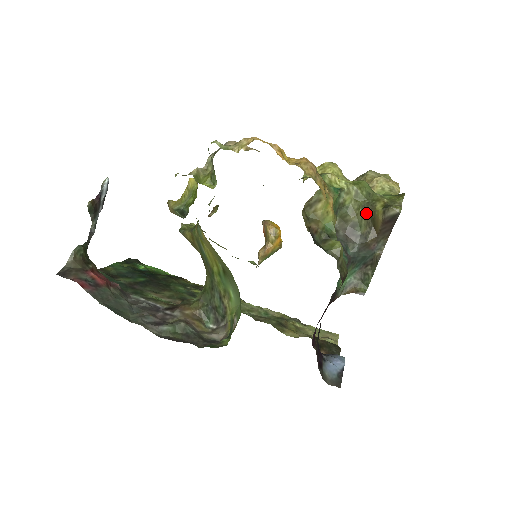
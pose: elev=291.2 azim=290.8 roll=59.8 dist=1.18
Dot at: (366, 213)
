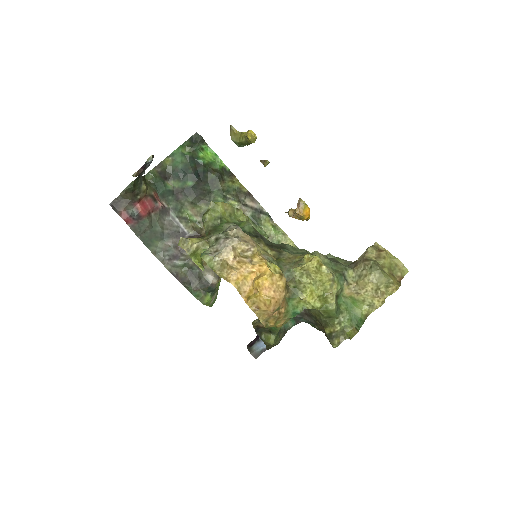
Dot at: (320, 322)
